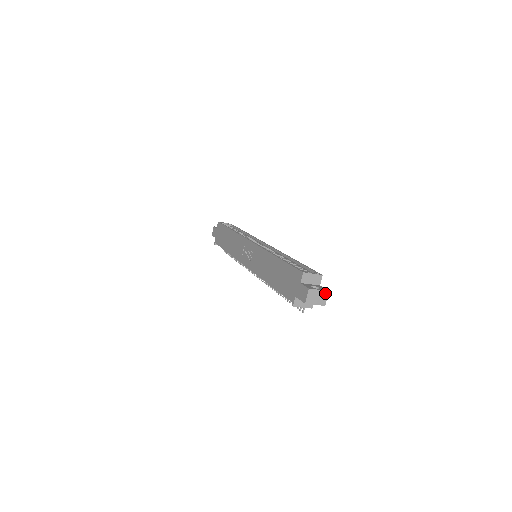
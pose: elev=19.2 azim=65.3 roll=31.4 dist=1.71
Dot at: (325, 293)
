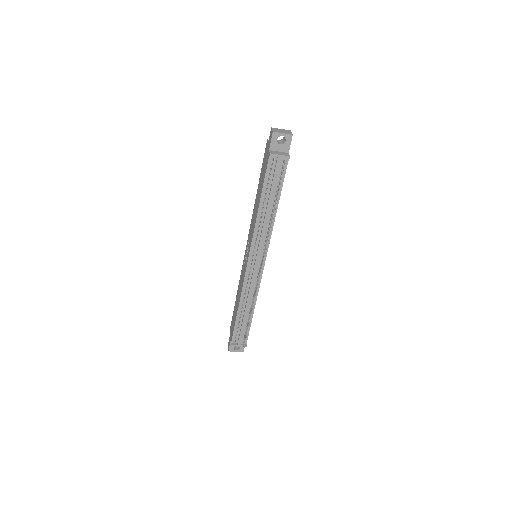
Dot at: (288, 131)
